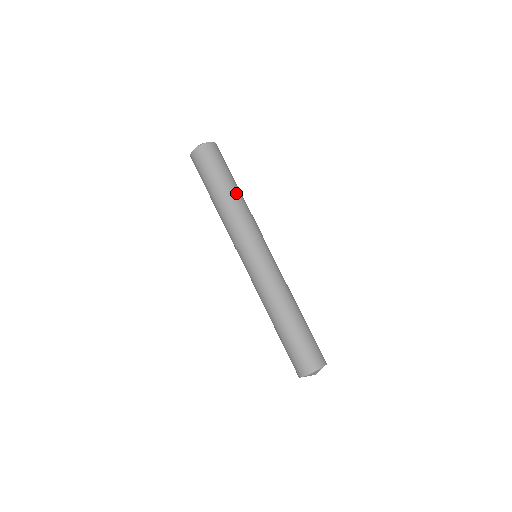
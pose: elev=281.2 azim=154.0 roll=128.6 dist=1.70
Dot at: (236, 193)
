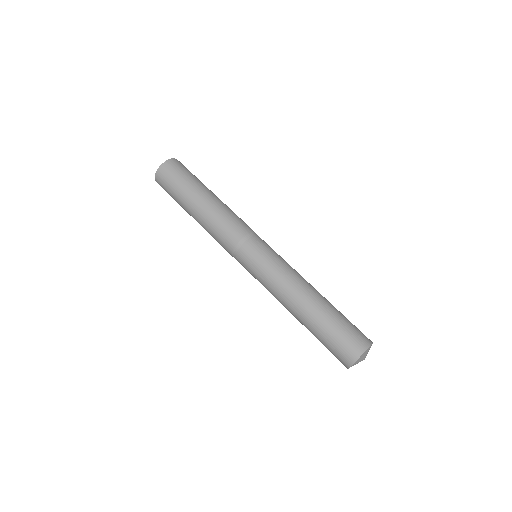
Dot at: (213, 199)
